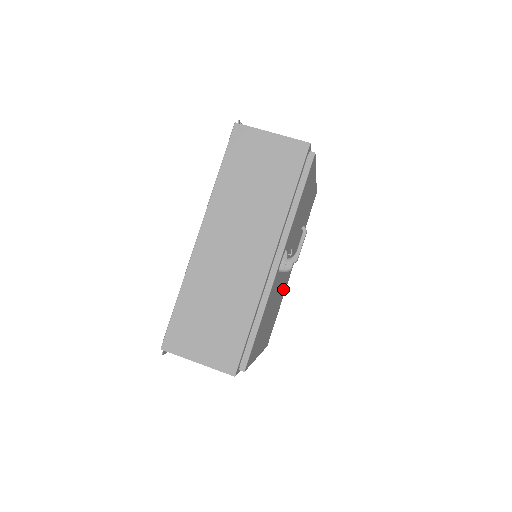
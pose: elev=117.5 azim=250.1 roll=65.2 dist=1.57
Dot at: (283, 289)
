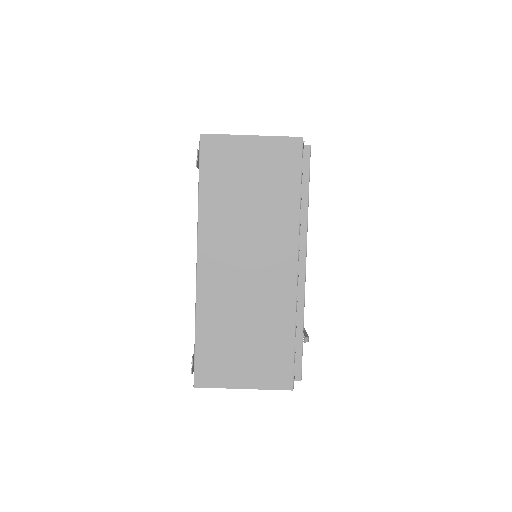
Dot at: occluded
